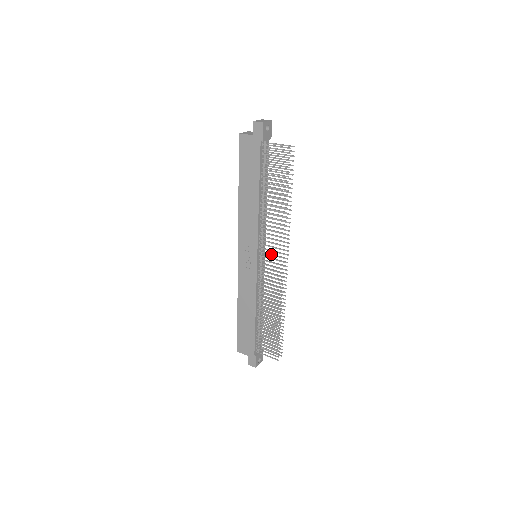
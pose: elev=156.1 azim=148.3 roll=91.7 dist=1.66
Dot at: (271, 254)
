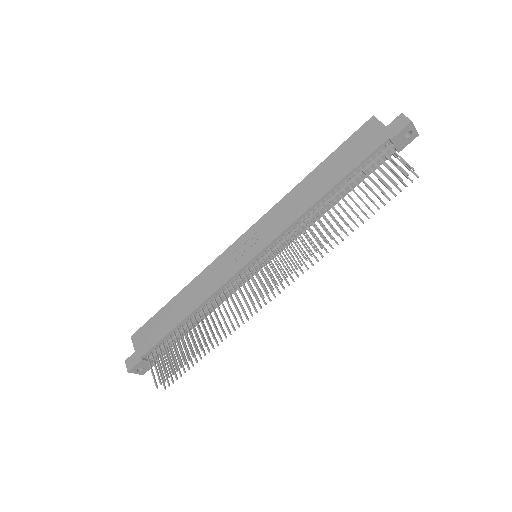
Dot at: occluded
